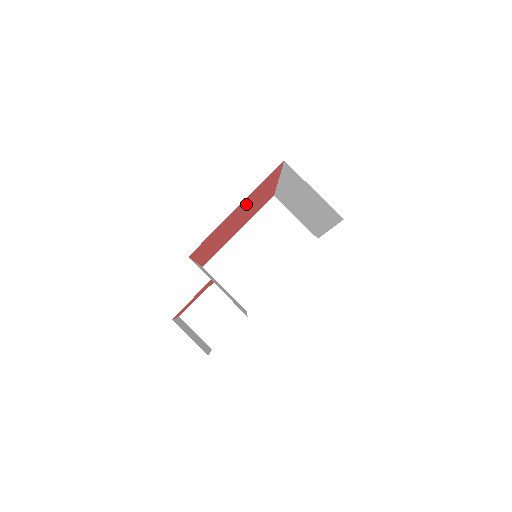
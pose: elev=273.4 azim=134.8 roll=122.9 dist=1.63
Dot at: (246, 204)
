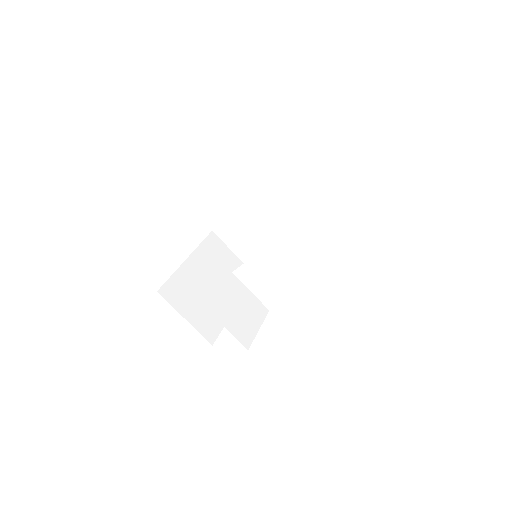
Dot at: occluded
